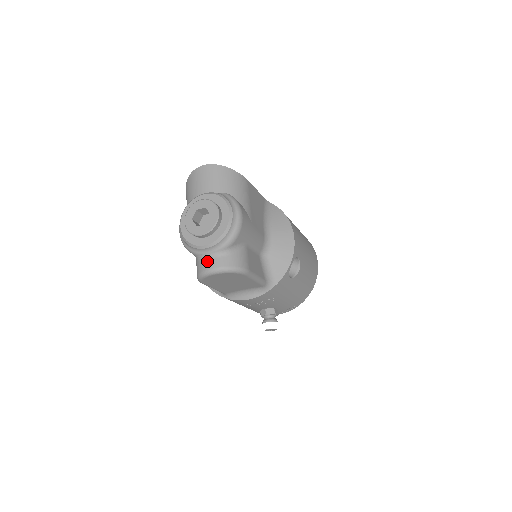
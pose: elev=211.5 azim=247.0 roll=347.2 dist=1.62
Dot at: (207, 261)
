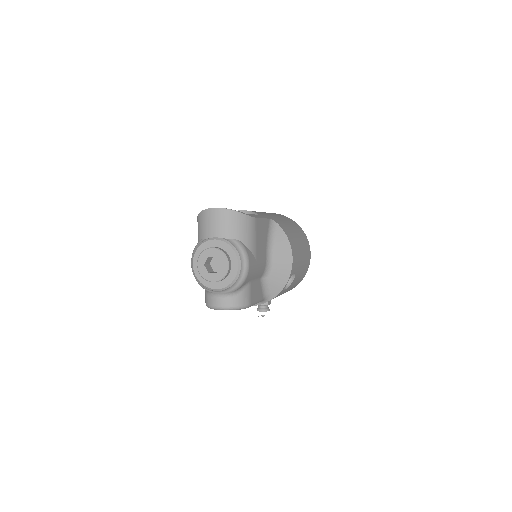
Dot at: (216, 299)
